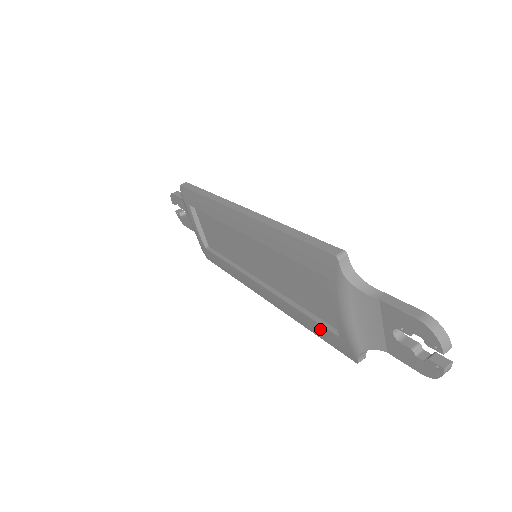
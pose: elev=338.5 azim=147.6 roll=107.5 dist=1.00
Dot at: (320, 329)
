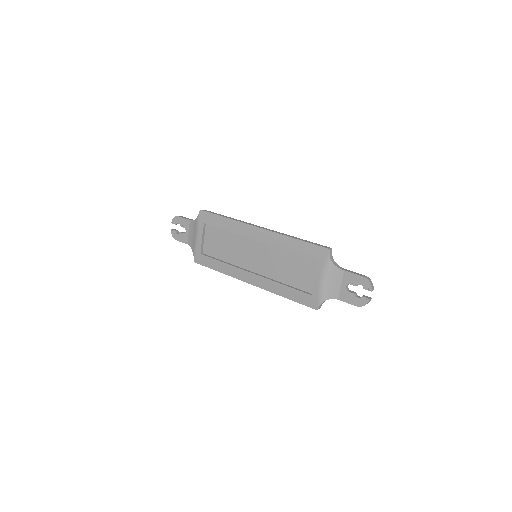
Dot at: (297, 294)
